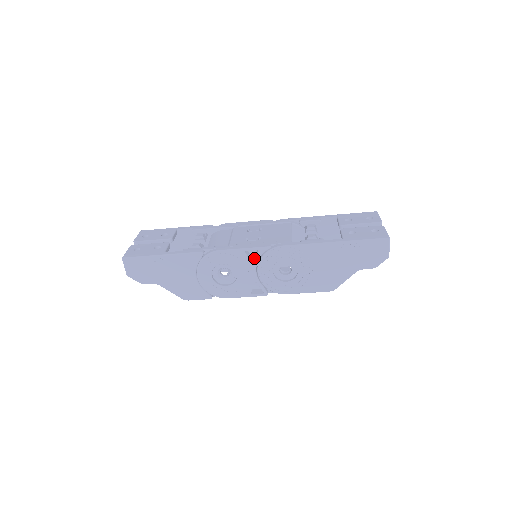
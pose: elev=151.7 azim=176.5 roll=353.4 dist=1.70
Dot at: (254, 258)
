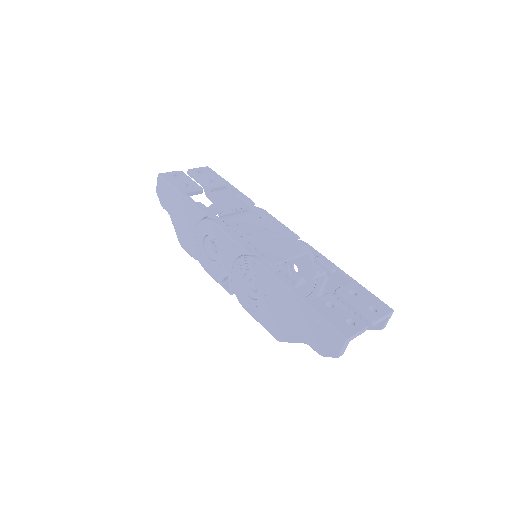
Dot at: occluded
